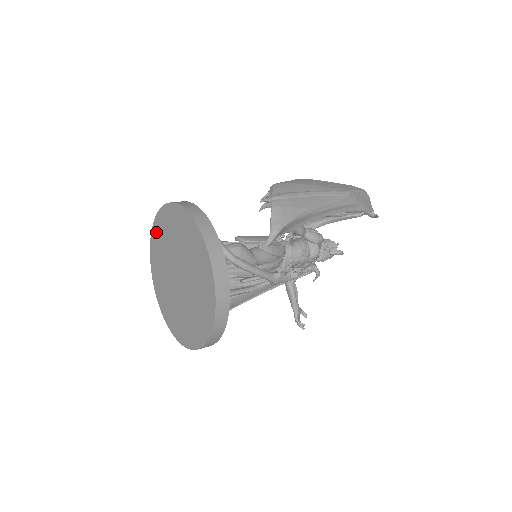
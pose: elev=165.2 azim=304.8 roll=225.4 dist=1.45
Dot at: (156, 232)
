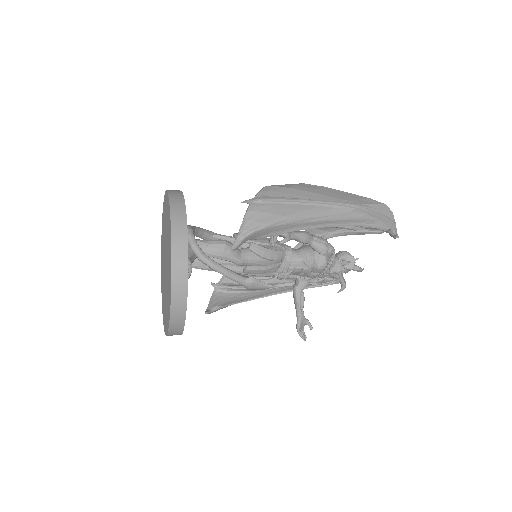
Dot at: (163, 216)
